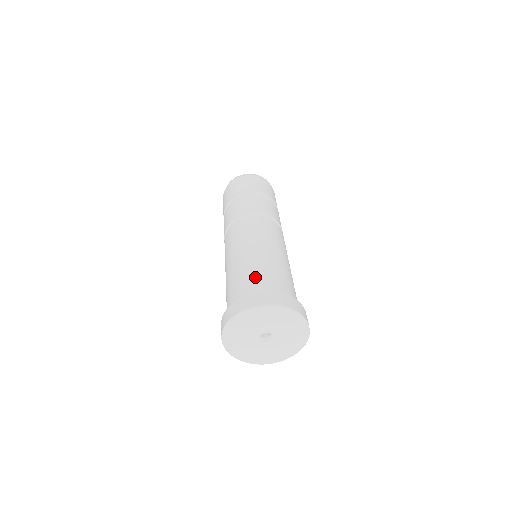
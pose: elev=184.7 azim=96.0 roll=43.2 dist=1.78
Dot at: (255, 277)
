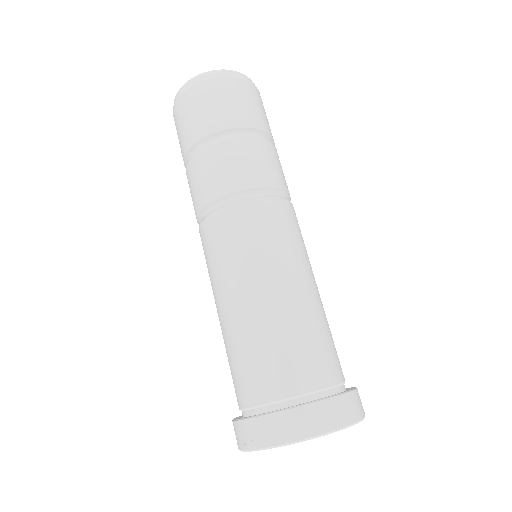
Dot at: (306, 353)
